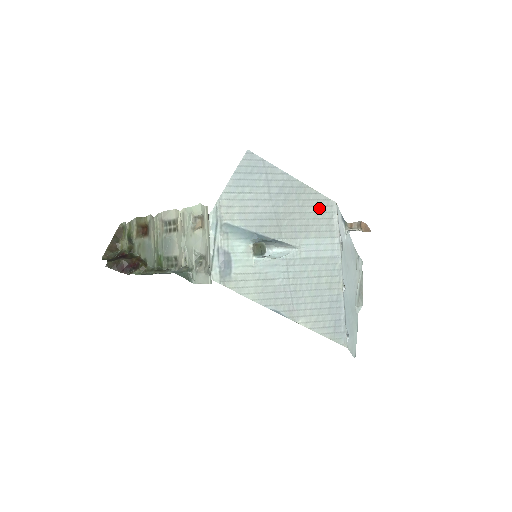
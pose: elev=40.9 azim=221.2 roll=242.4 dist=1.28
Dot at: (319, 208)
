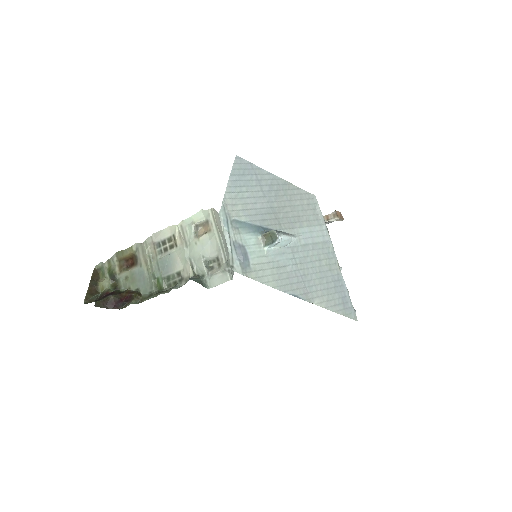
Dot at: (304, 201)
